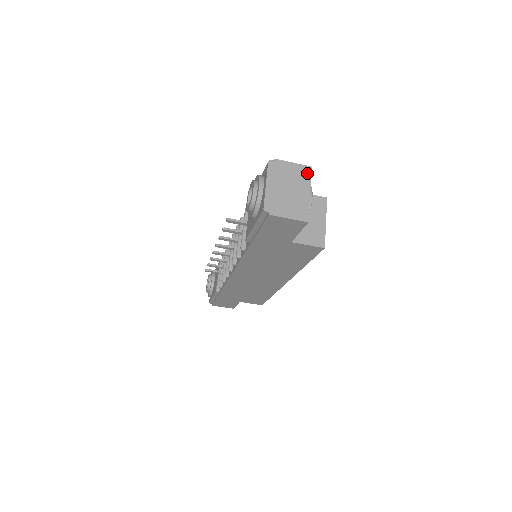
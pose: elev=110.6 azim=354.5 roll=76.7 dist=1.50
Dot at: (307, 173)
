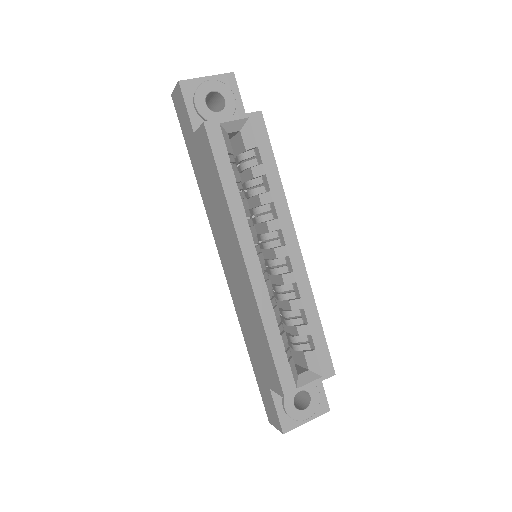
Dot at: (225, 75)
